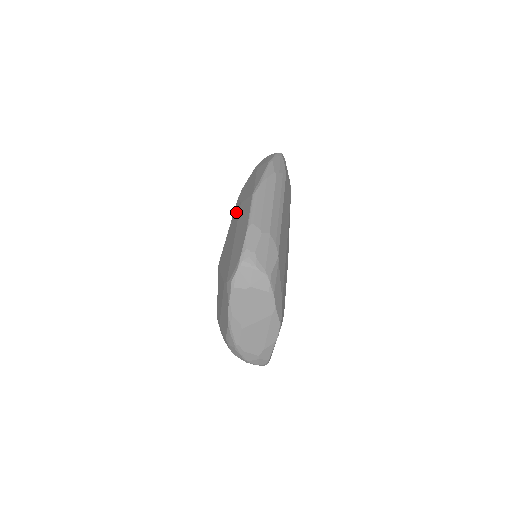
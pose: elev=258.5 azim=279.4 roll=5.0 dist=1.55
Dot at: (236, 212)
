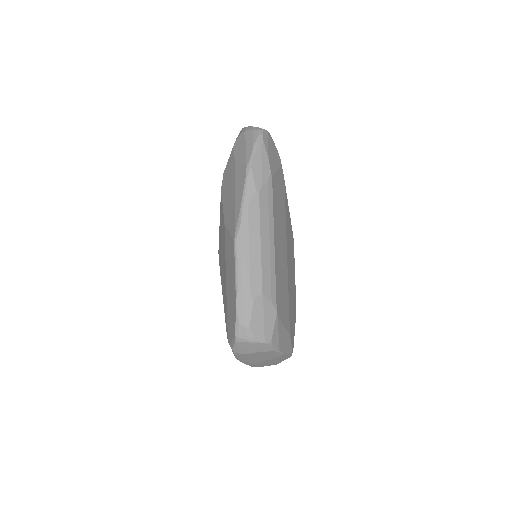
Dot at: (222, 221)
